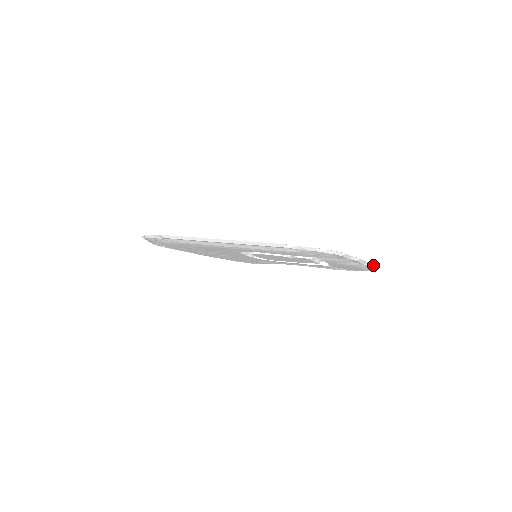
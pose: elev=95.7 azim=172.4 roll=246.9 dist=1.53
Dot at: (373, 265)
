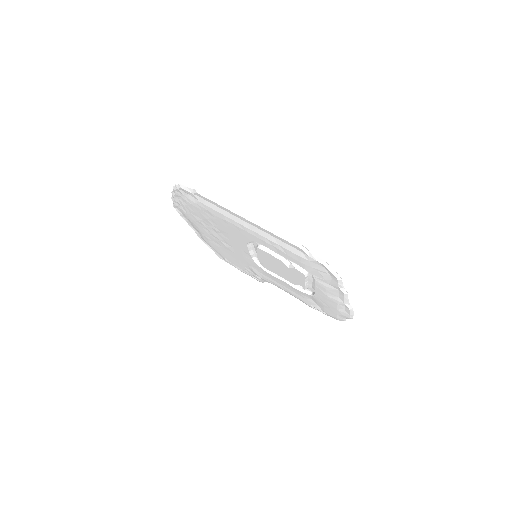
Dot at: (351, 310)
